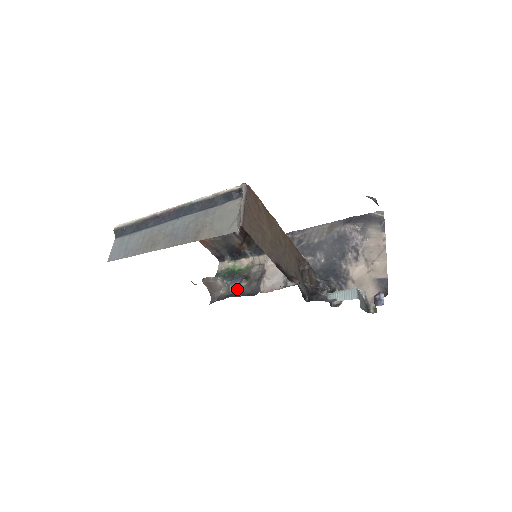
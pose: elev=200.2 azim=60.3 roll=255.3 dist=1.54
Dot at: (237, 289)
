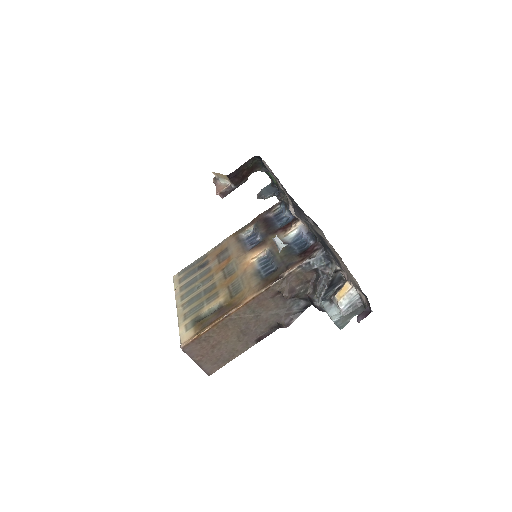
Dot at: occluded
